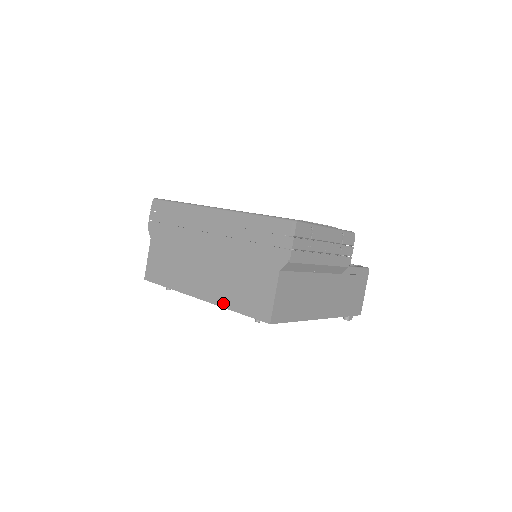
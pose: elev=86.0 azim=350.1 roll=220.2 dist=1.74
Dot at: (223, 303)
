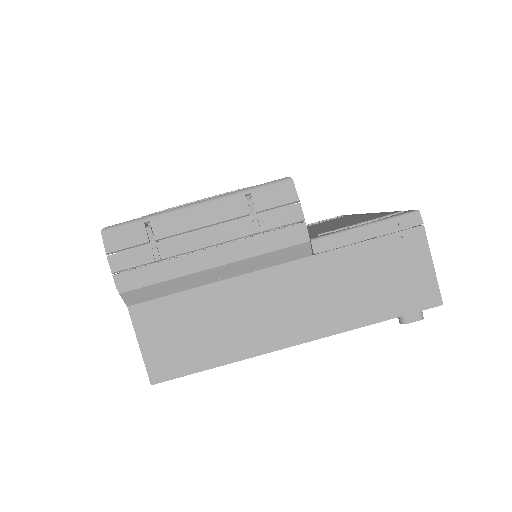
Dot at: occluded
